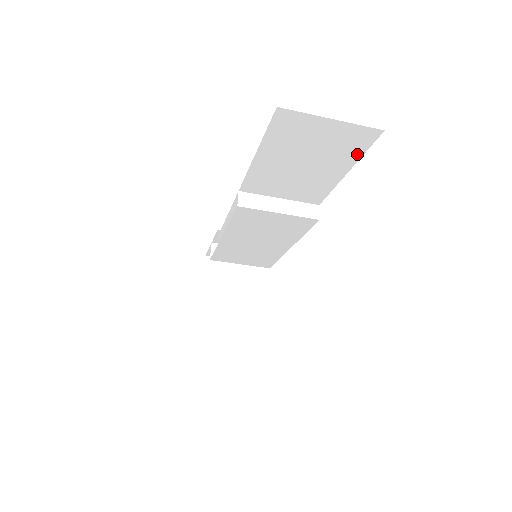
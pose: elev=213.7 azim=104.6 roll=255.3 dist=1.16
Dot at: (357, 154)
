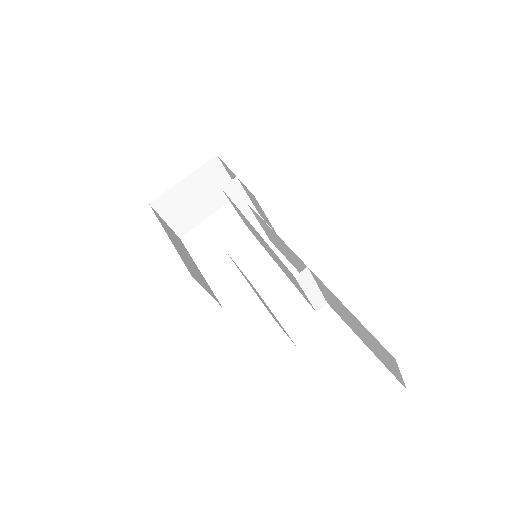
Dot at: (382, 361)
